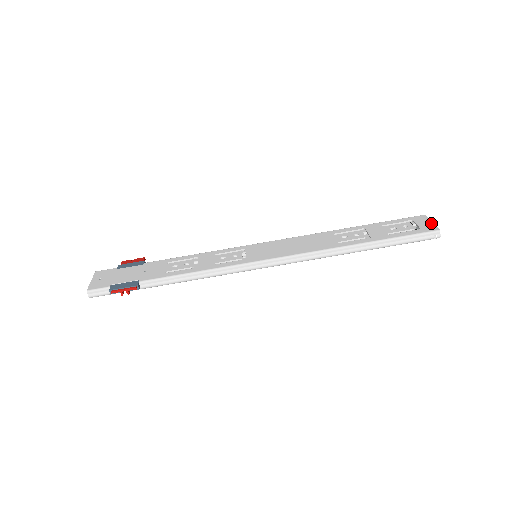
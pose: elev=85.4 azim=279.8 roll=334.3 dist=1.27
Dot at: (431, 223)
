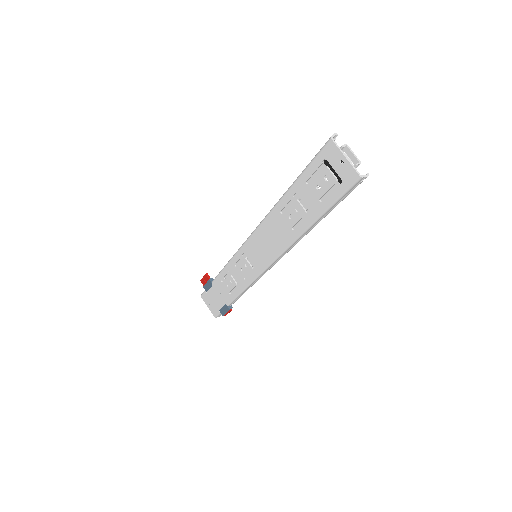
Dot at: (346, 163)
